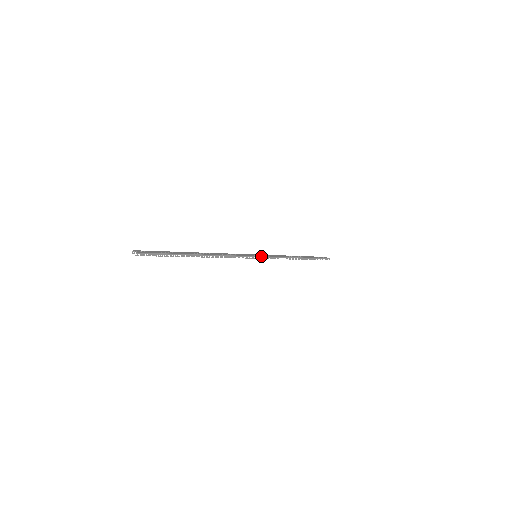
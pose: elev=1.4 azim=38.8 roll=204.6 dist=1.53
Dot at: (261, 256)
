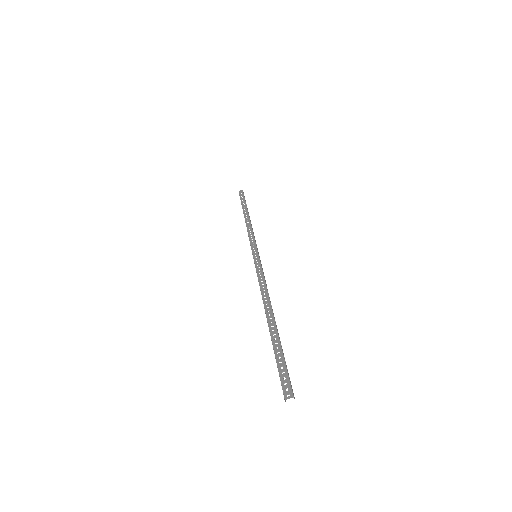
Dot at: (257, 251)
